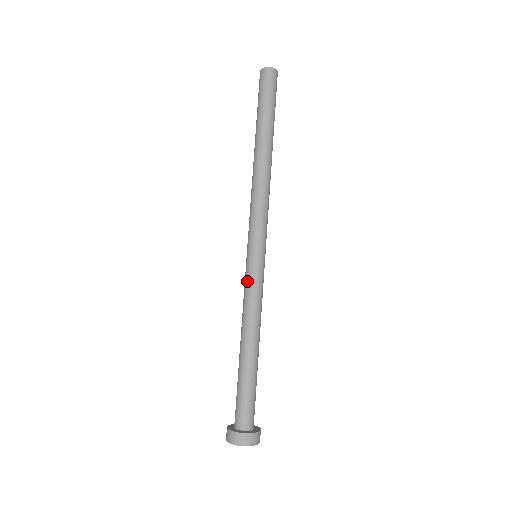
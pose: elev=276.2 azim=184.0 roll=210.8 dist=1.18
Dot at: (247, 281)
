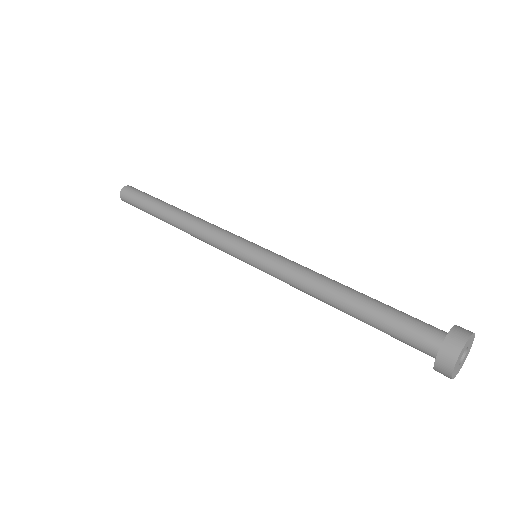
Dot at: (272, 269)
